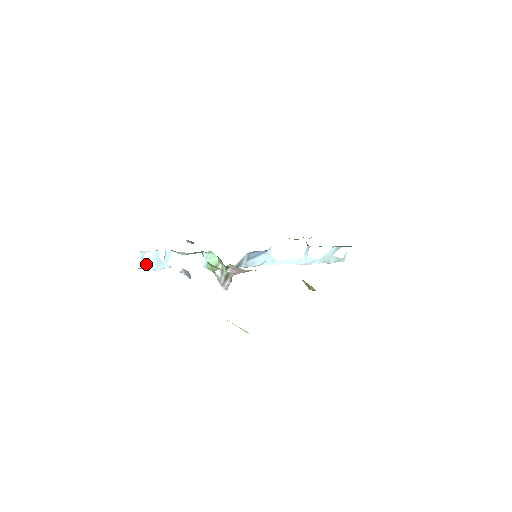
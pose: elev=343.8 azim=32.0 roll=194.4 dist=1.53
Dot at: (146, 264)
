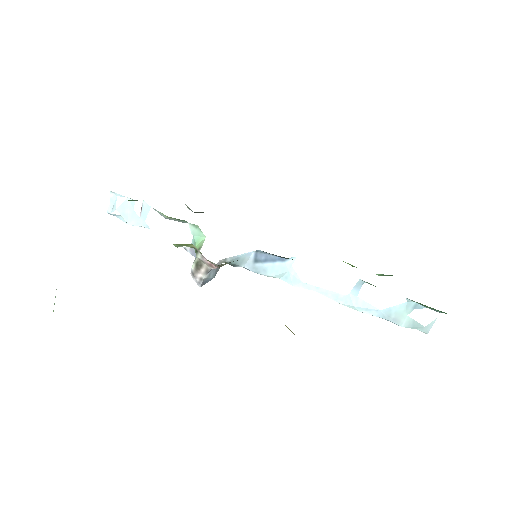
Dot at: (118, 212)
